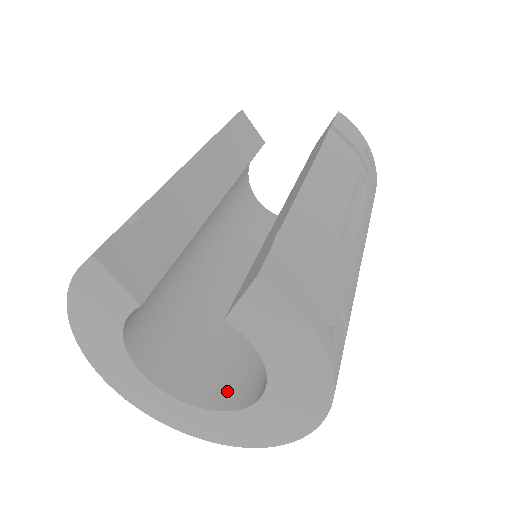
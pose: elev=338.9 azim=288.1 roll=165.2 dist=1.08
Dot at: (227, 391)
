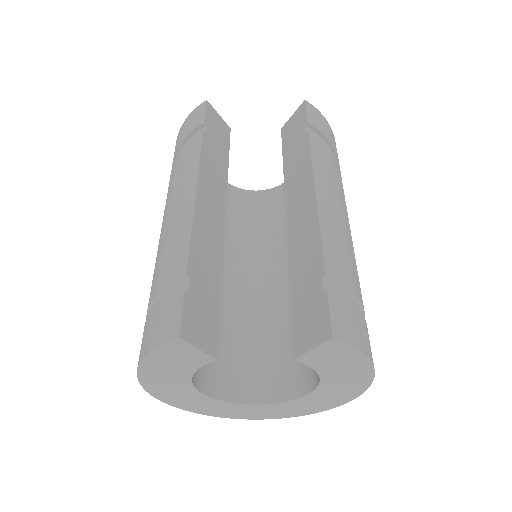
Dot at: (268, 385)
